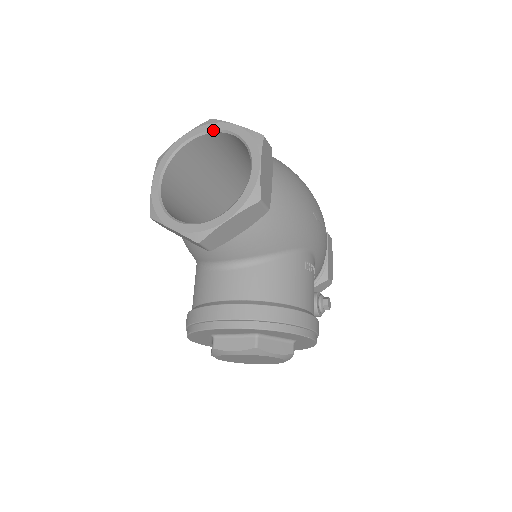
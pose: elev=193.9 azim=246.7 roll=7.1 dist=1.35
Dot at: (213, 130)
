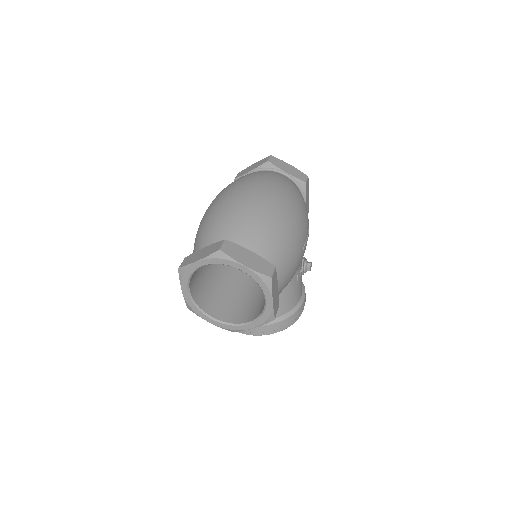
Dot at: occluded
